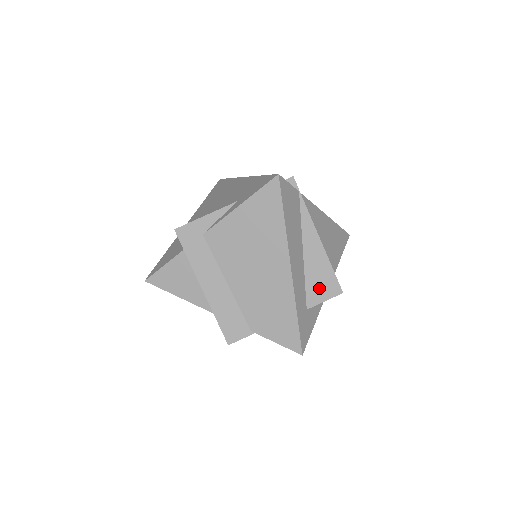
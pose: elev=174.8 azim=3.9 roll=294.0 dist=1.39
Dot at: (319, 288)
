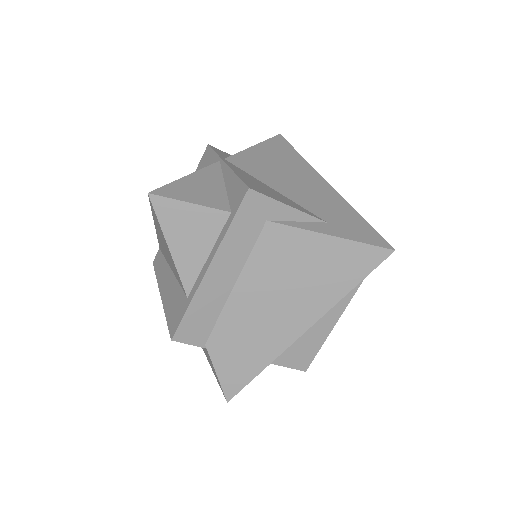
Dot at: (295, 354)
